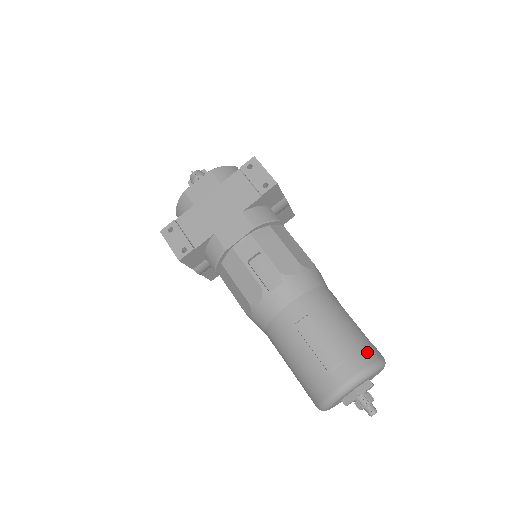
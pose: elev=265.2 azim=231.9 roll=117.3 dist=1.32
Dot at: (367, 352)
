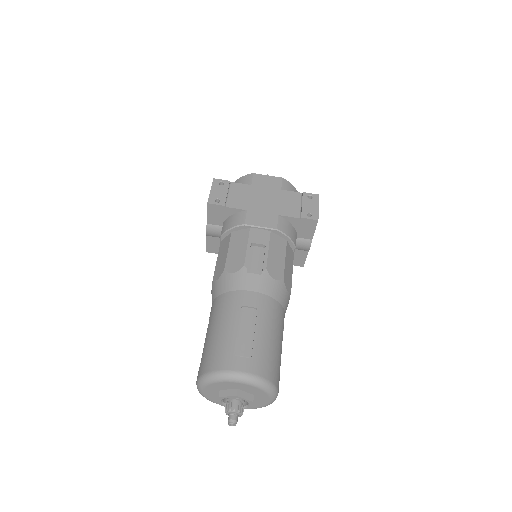
Dot at: (273, 371)
